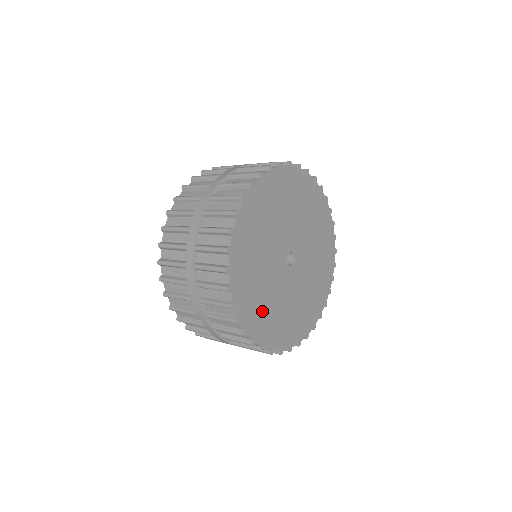
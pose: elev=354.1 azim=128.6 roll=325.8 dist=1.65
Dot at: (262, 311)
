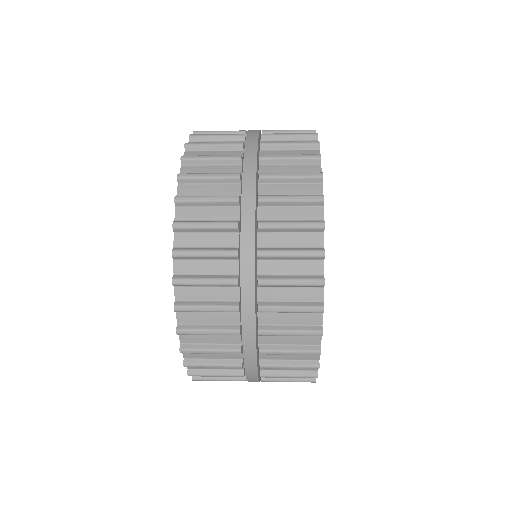
Dot at: occluded
